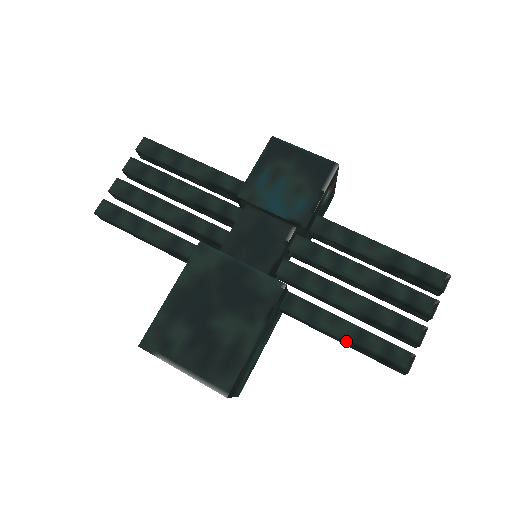
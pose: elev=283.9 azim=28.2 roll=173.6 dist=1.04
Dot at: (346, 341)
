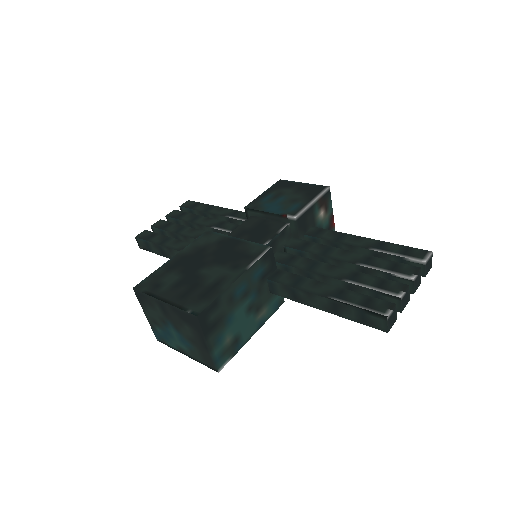
Dot at: (326, 297)
